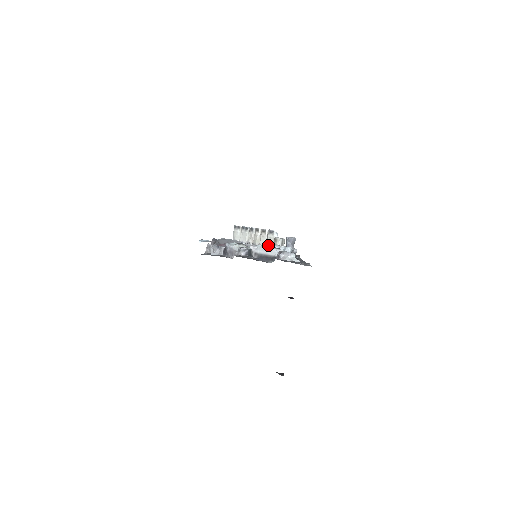
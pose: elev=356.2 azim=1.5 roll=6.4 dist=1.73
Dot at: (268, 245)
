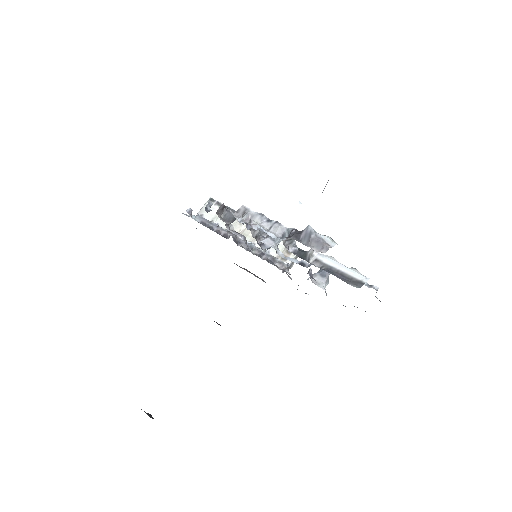
Dot at: (270, 251)
